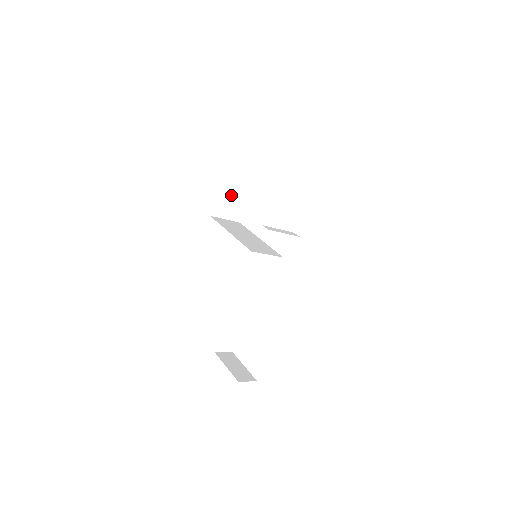
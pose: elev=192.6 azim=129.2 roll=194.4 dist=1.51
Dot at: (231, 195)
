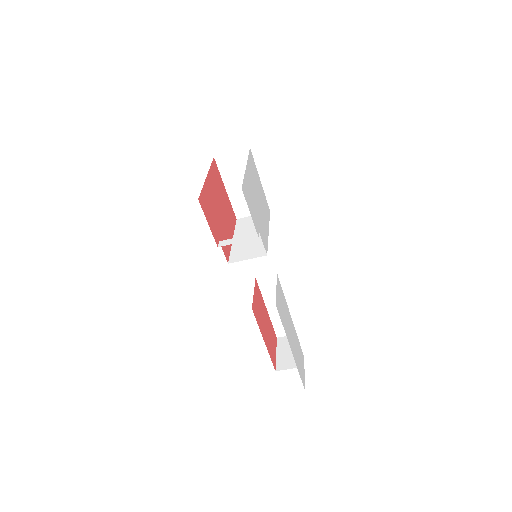
Dot at: (243, 195)
